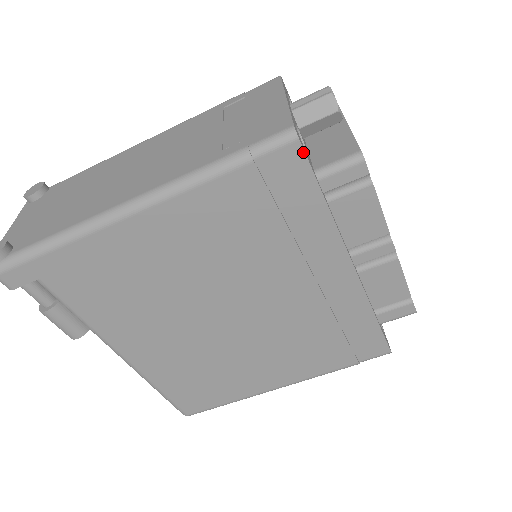
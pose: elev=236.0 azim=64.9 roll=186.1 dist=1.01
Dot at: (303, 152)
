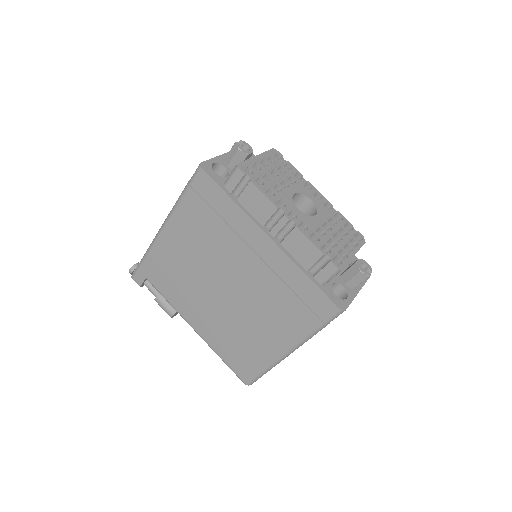
Dot at: (206, 174)
